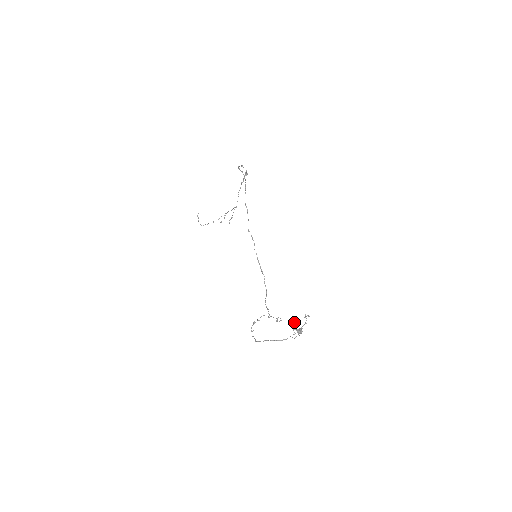
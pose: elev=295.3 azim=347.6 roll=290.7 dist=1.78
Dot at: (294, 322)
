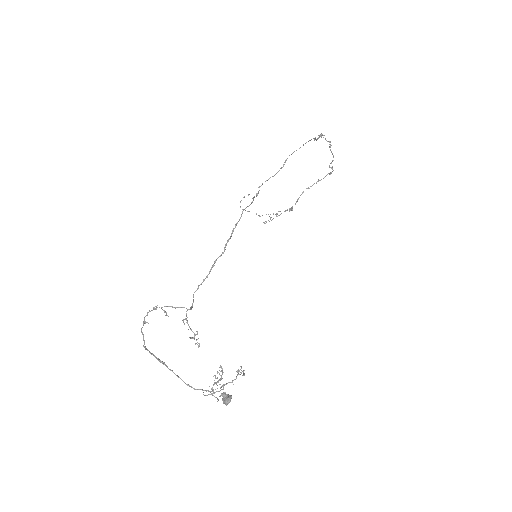
Dot at: (222, 370)
